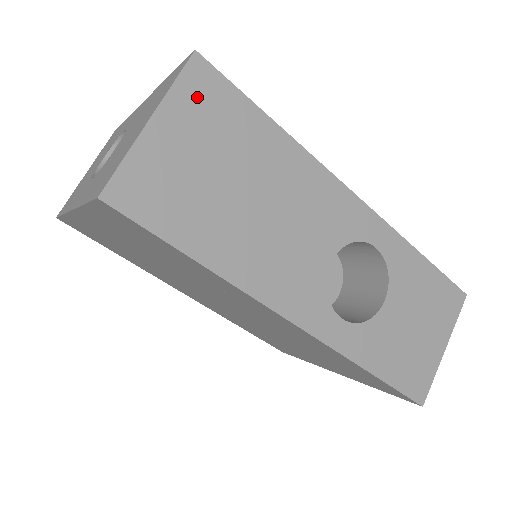
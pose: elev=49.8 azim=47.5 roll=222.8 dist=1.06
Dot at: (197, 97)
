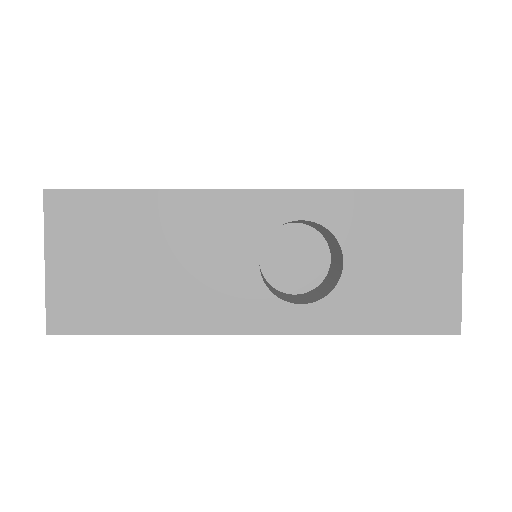
Dot at: (65, 220)
